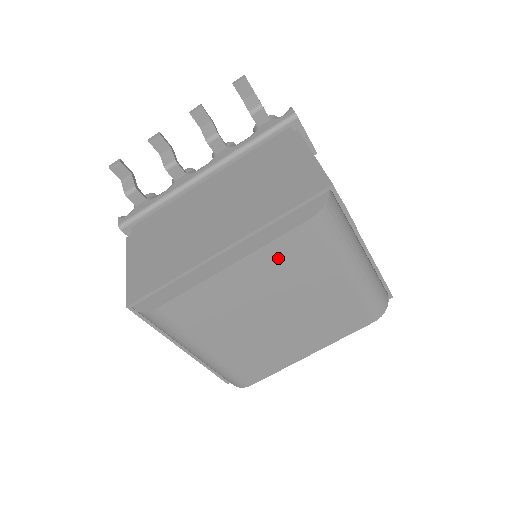
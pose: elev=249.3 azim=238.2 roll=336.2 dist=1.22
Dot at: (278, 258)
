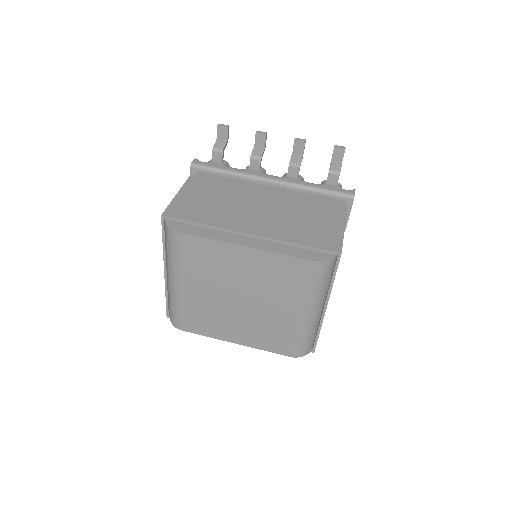
Dot at: (275, 267)
